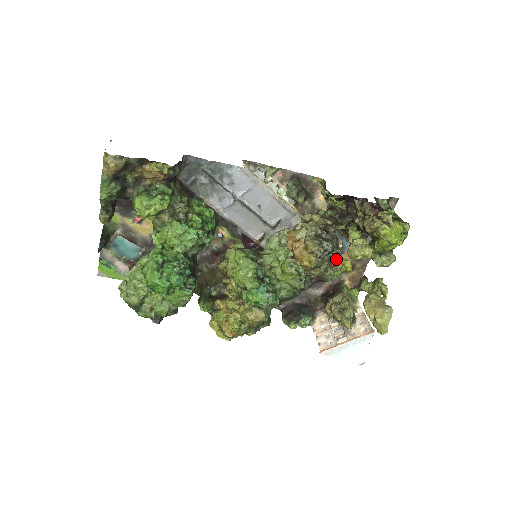
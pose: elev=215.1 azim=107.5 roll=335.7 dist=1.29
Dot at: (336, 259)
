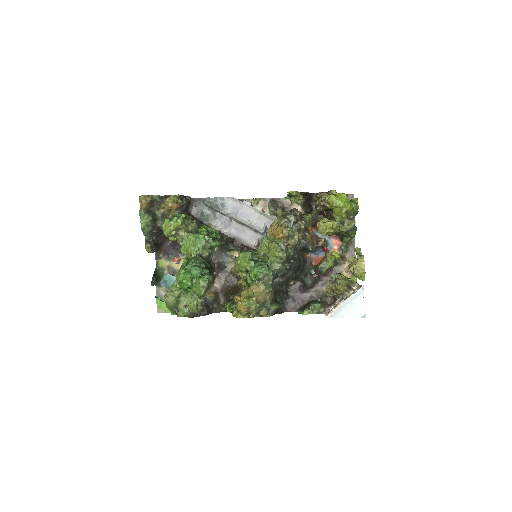
Dot at: (326, 254)
